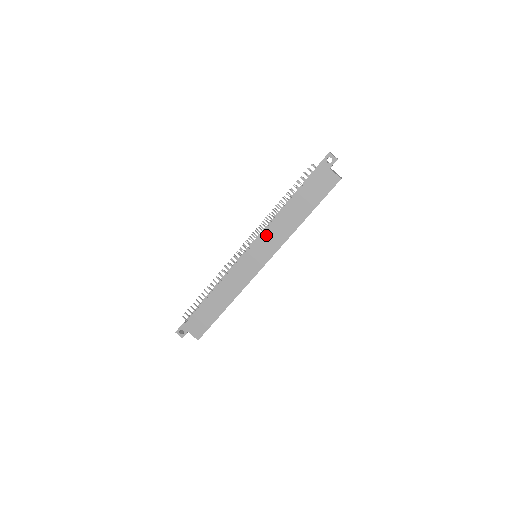
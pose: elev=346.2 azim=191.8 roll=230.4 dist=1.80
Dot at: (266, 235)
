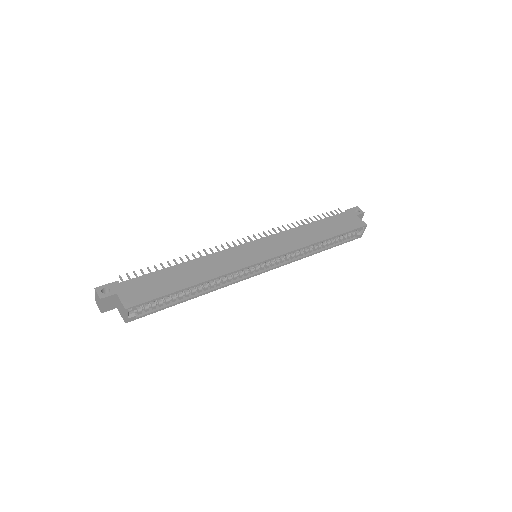
Dot at: (279, 236)
